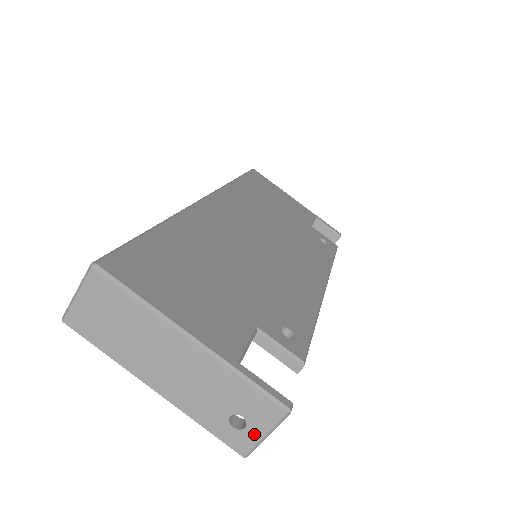
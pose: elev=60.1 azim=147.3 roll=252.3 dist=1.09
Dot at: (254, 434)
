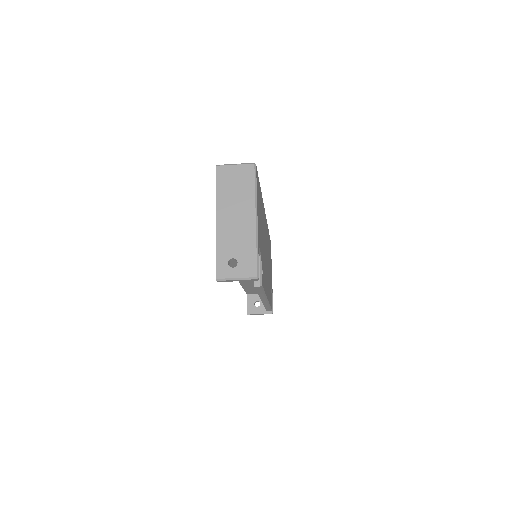
Dot at: (233, 273)
